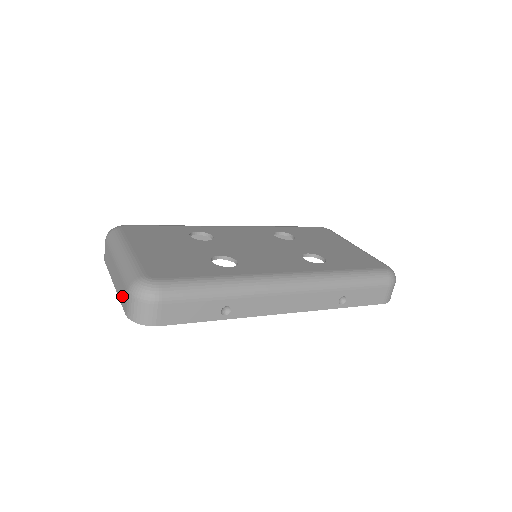
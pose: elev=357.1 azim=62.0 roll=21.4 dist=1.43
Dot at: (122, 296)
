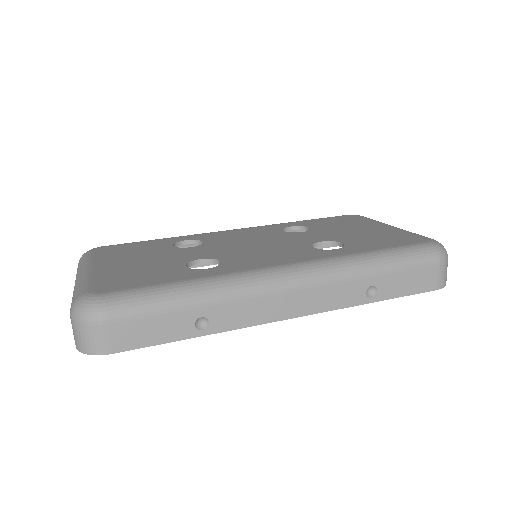
Dot at: occluded
